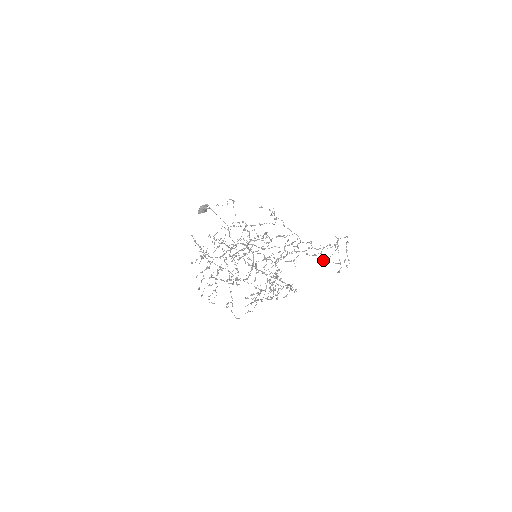
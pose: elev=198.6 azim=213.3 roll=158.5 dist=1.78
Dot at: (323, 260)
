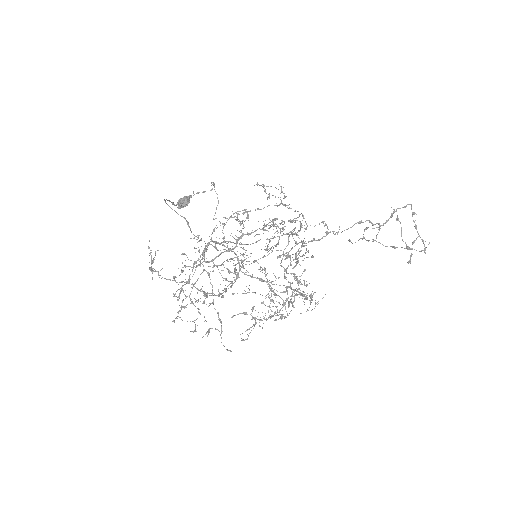
Dot at: (387, 246)
